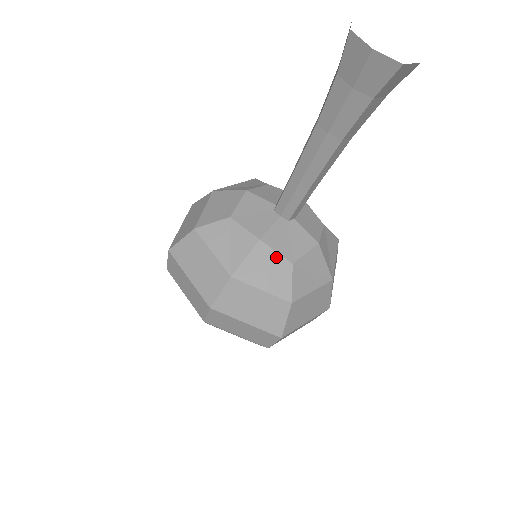
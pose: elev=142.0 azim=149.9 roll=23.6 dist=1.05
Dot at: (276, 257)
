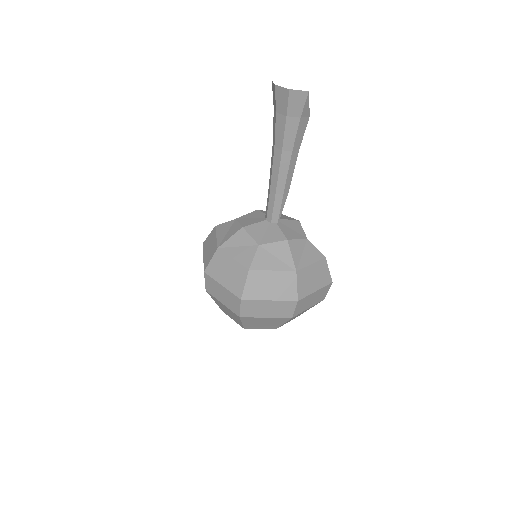
Dot at: (249, 239)
